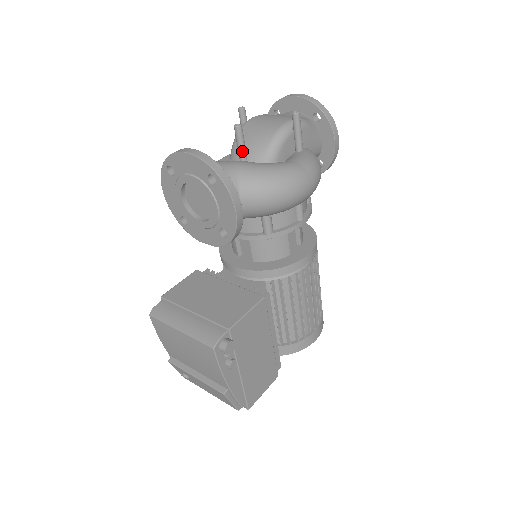
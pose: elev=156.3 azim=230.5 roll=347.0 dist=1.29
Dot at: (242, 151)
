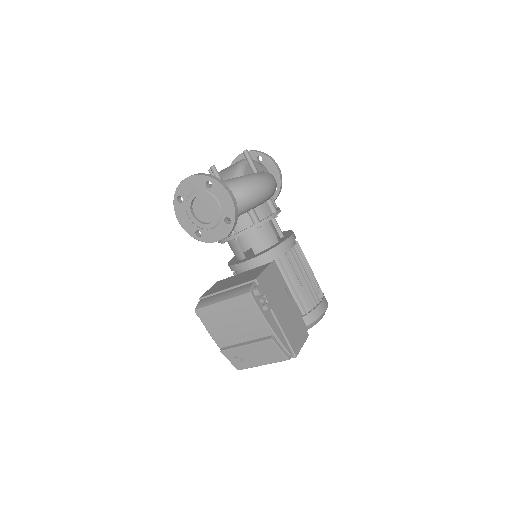
Dot at: occluded
